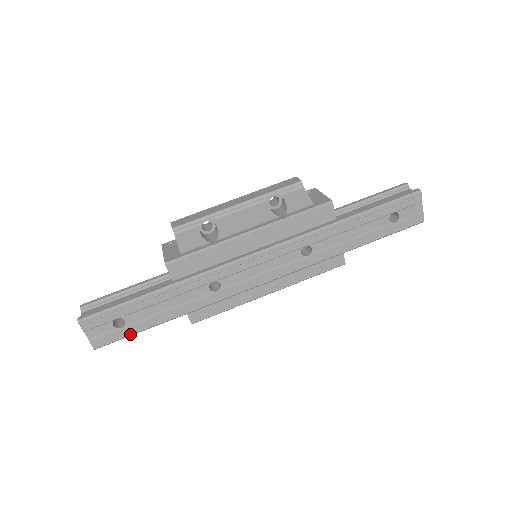
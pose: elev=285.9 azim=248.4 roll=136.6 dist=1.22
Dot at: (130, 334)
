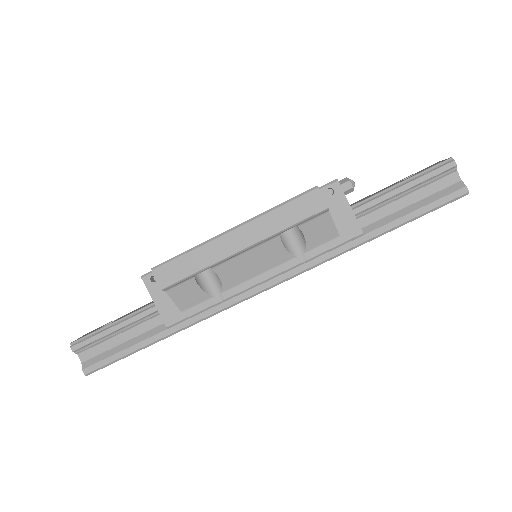
Dot at: occluded
